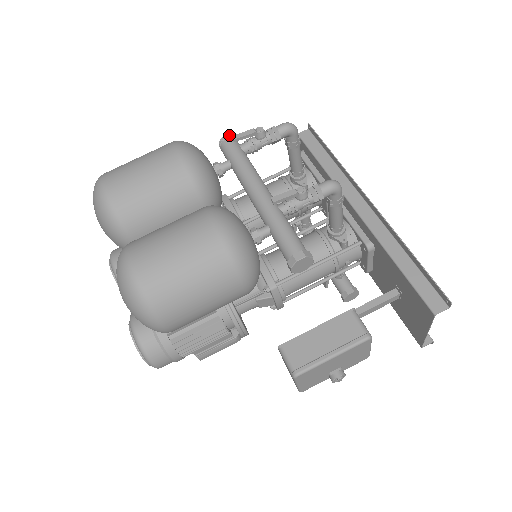
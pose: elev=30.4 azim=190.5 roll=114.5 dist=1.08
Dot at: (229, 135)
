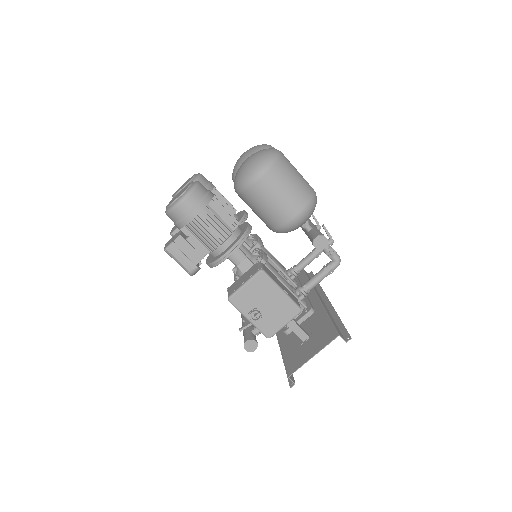
Dot at: occluded
